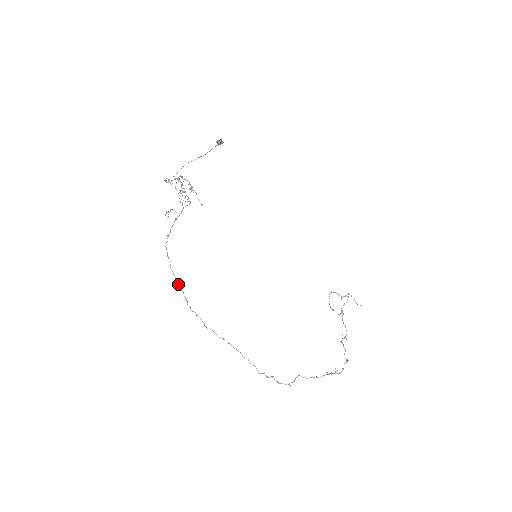
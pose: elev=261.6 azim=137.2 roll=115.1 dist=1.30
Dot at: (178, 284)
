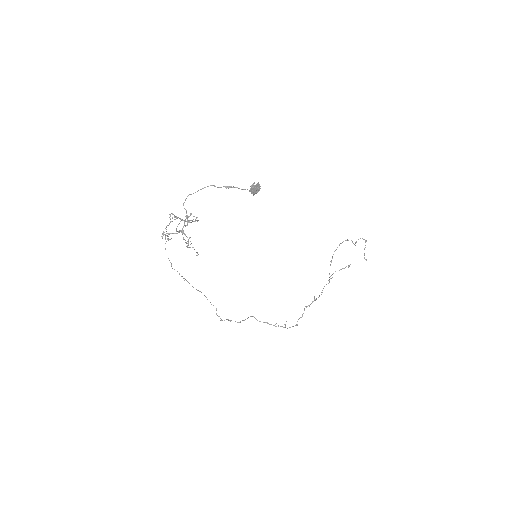
Dot at: (168, 258)
